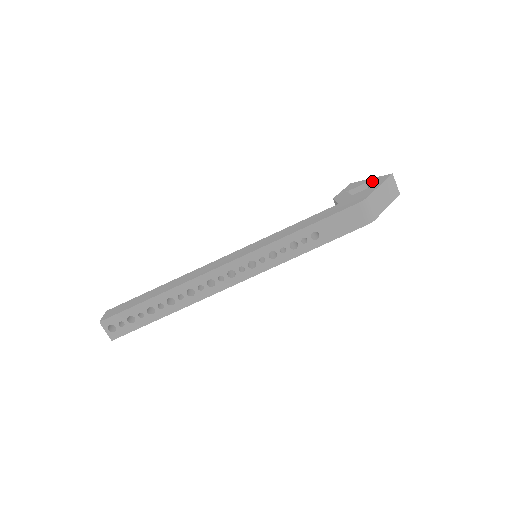
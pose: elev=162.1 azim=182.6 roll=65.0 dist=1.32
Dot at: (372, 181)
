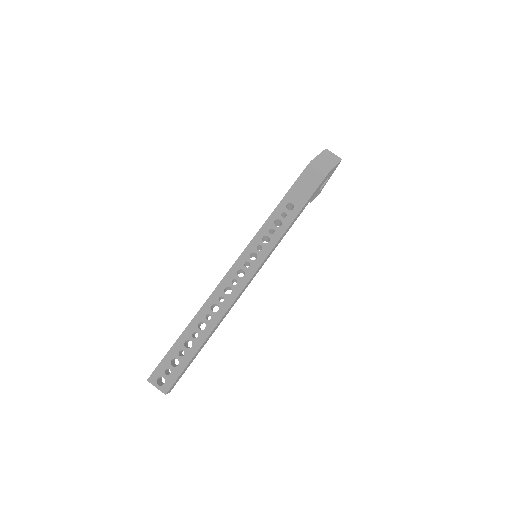
Dot at: occluded
